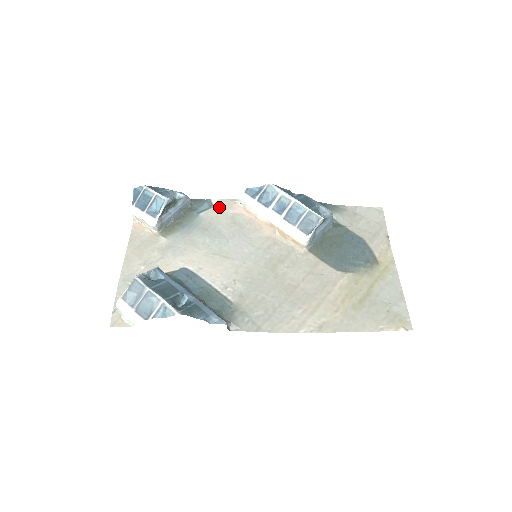
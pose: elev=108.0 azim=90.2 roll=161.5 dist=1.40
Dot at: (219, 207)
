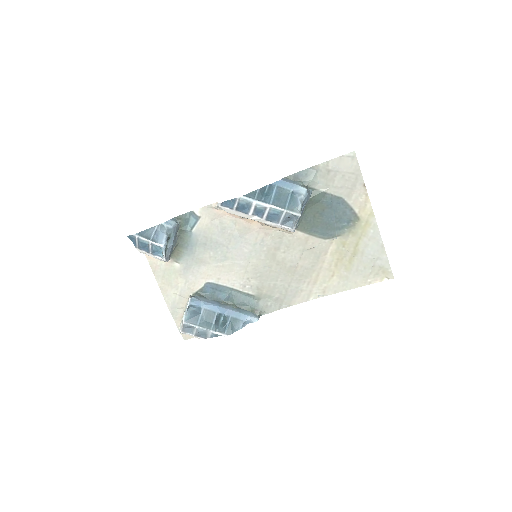
Dot at: (204, 217)
